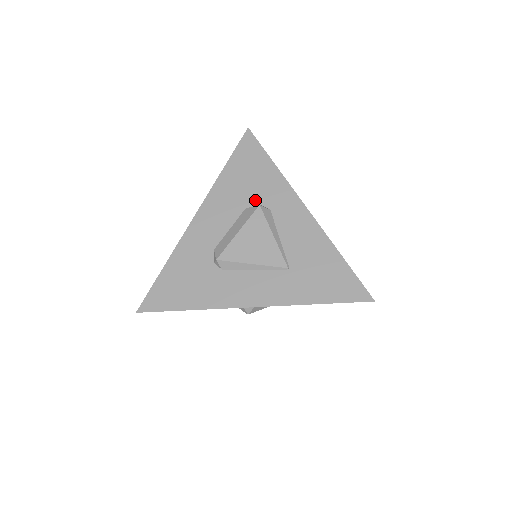
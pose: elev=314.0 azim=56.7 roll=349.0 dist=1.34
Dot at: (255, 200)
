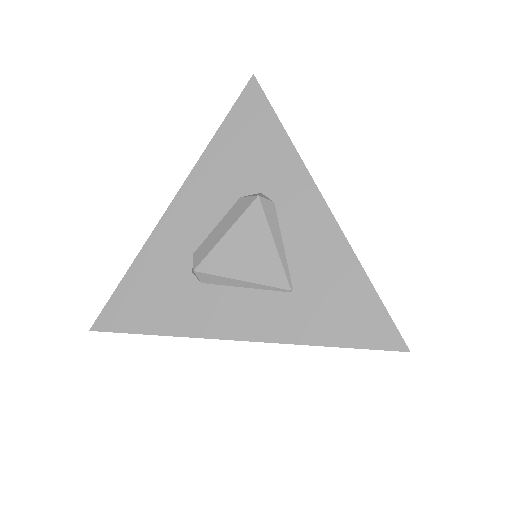
Dot at: (254, 186)
